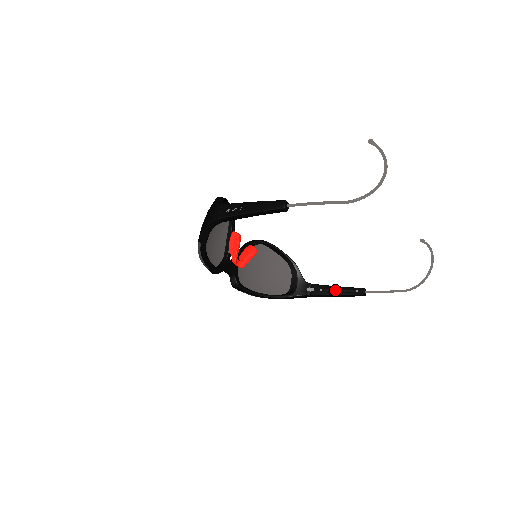
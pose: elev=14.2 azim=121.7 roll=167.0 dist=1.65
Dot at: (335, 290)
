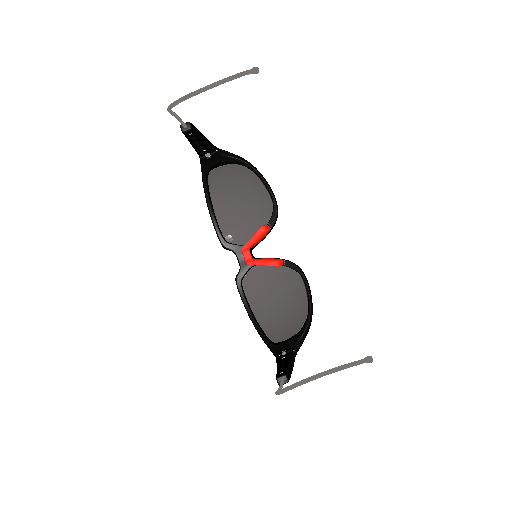
Dot at: (283, 363)
